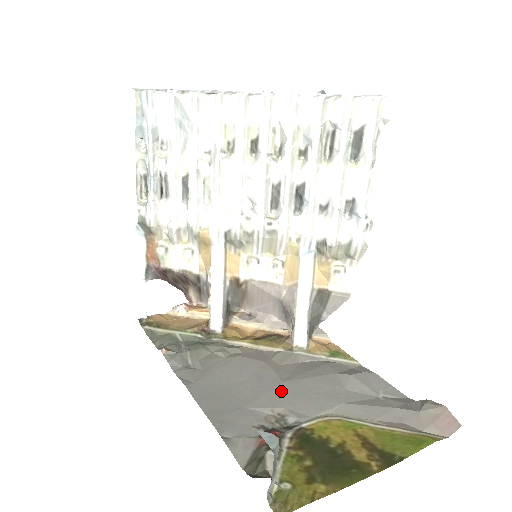
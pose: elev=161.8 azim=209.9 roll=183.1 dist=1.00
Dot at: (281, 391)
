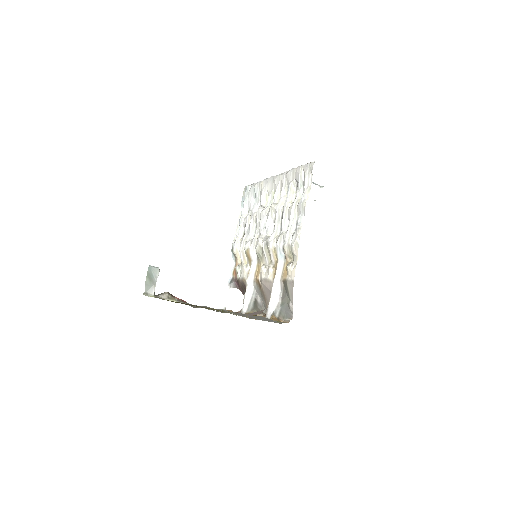
Dot at: (218, 309)
